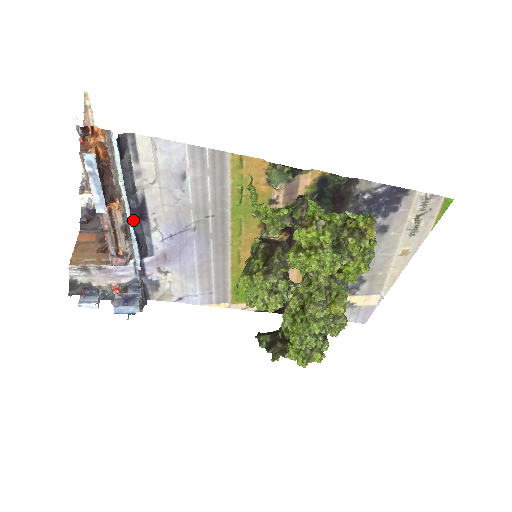
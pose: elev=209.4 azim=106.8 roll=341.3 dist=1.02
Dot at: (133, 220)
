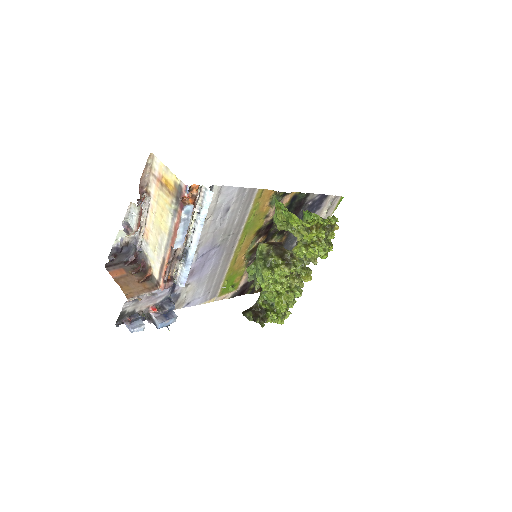
Dot at: (188, 249)
